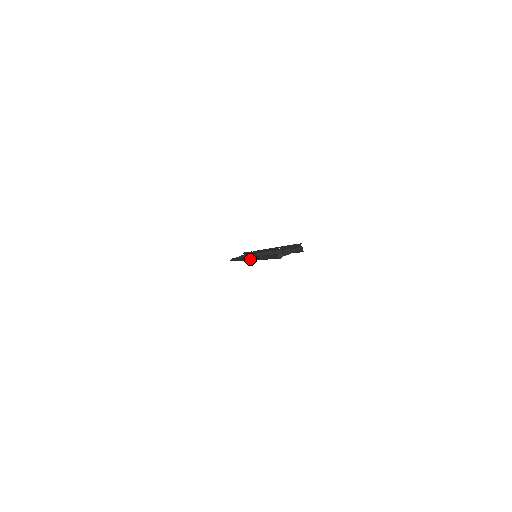
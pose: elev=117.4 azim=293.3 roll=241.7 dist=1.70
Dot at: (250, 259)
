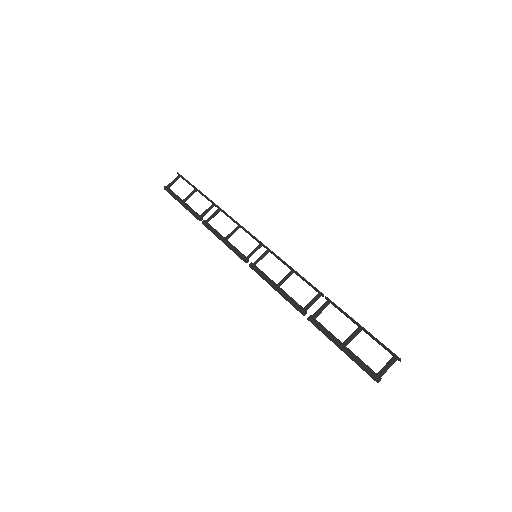
Dot at: occluded
